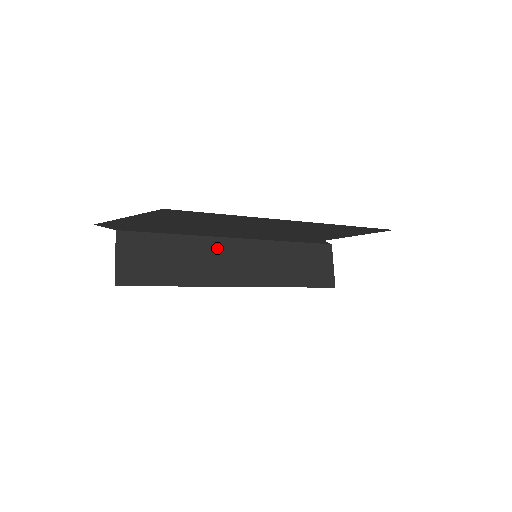
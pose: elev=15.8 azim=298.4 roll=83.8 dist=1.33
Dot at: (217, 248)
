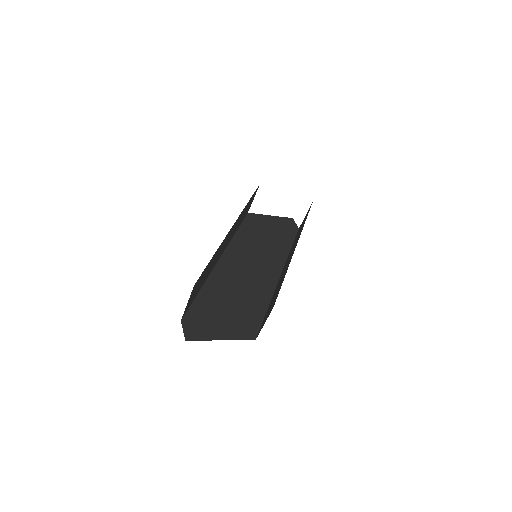
Dot at: occluded
